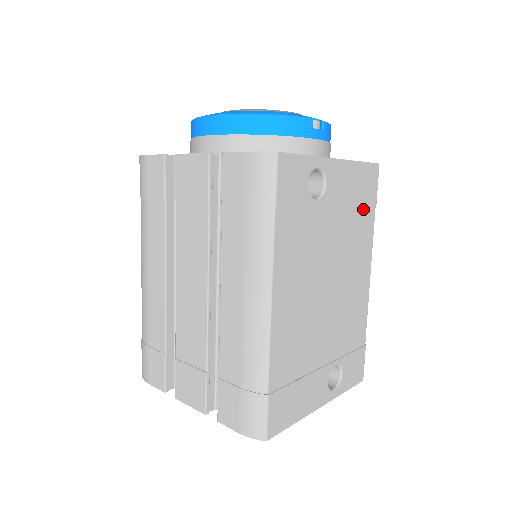
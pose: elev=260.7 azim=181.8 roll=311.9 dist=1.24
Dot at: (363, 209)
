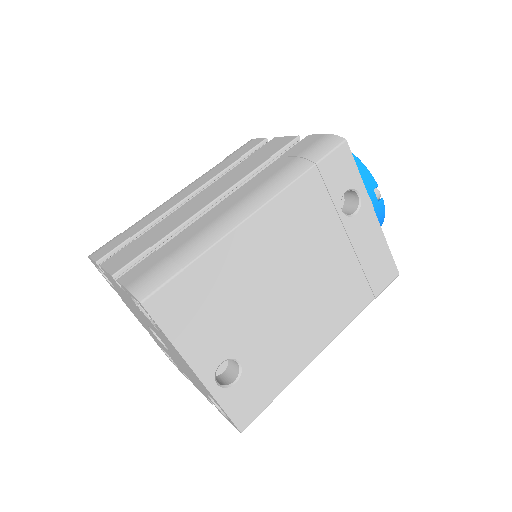
Dot at: (364, 282)
